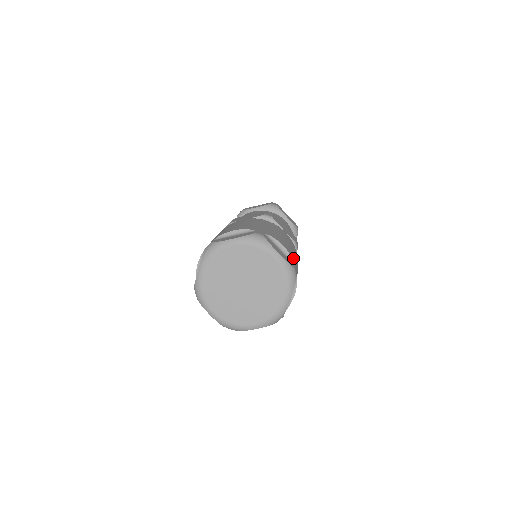
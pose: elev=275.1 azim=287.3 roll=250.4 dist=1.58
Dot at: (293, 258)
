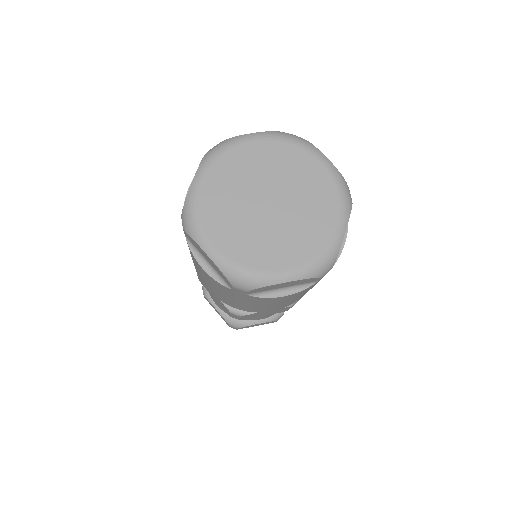
Dot at: occluded
